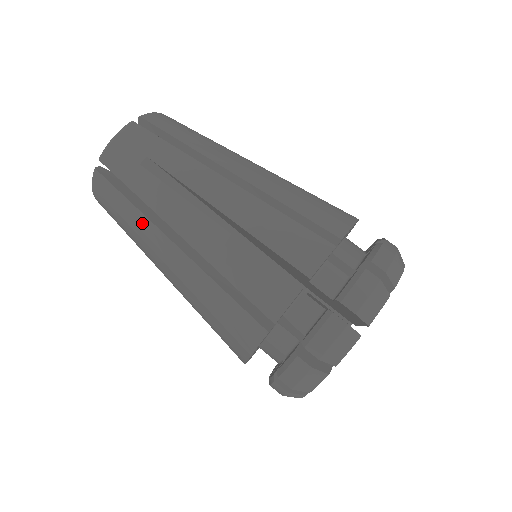
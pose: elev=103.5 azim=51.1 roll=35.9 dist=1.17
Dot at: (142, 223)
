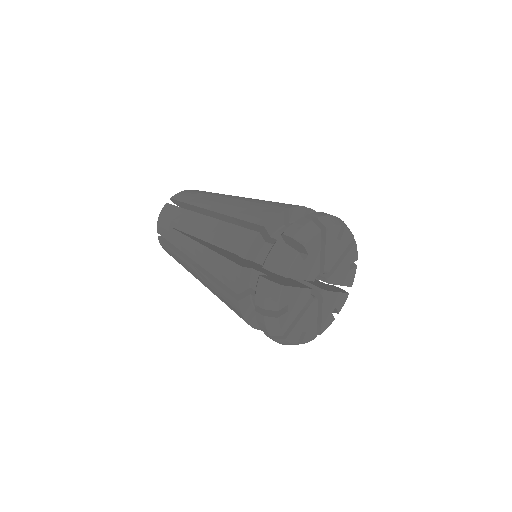
Dot at: (180, 259)
